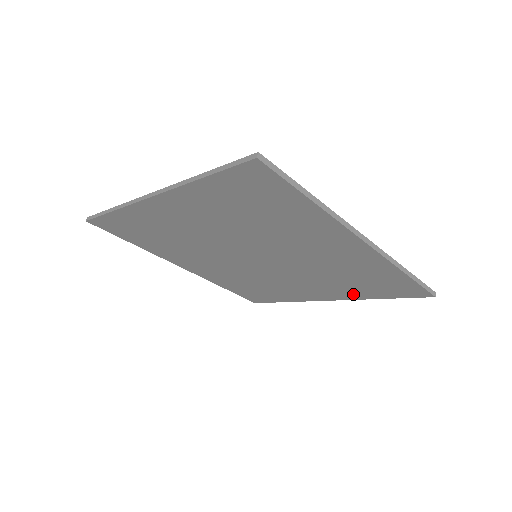
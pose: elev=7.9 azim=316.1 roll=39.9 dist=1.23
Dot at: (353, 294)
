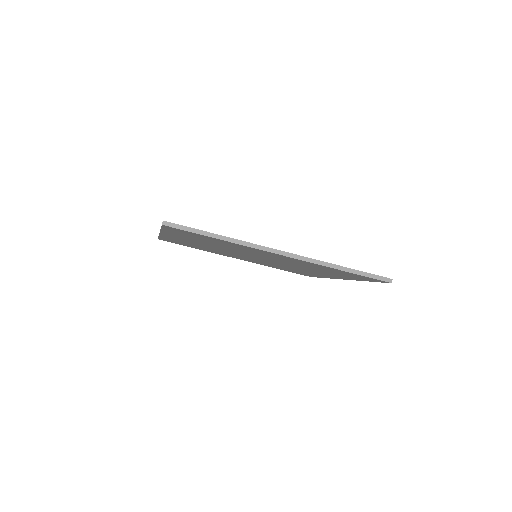
Dot at: (345, 277)
